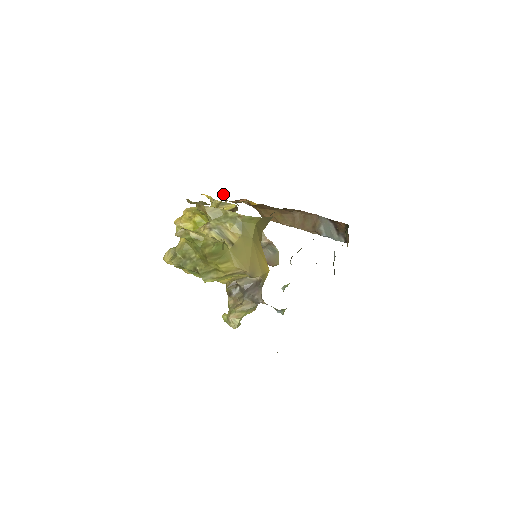
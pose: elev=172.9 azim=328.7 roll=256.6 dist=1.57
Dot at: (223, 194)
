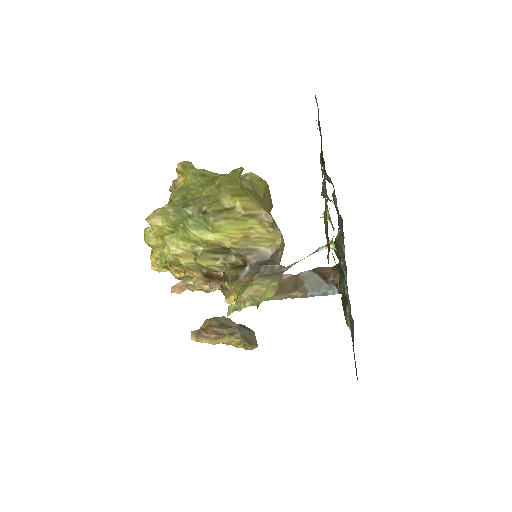
Dot at: occluded
